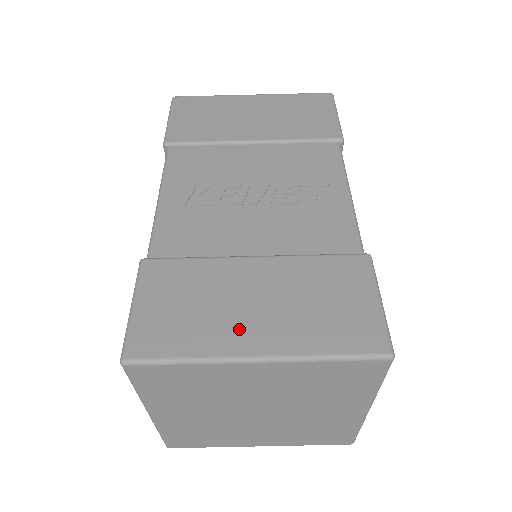
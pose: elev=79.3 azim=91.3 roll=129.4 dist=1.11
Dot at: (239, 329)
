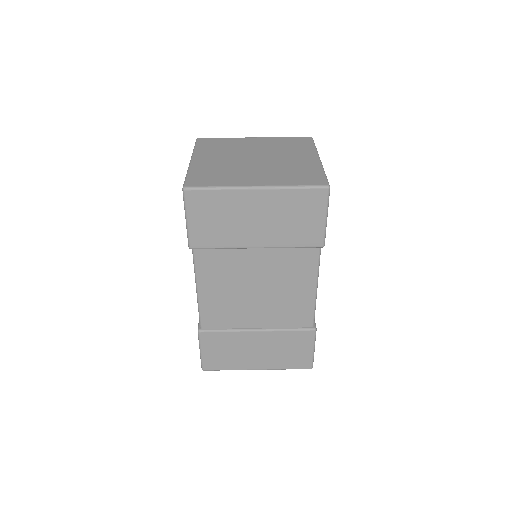
Dot at: occluded
